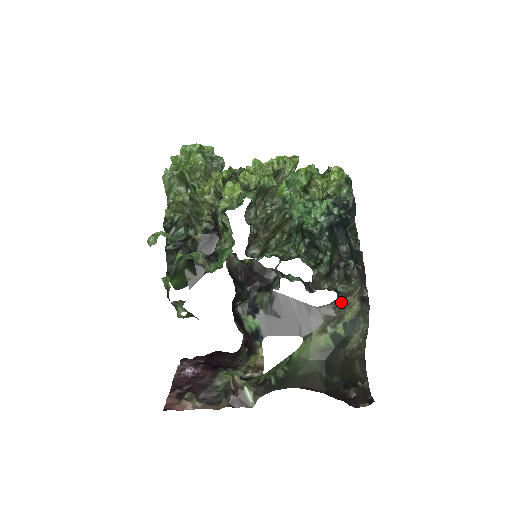
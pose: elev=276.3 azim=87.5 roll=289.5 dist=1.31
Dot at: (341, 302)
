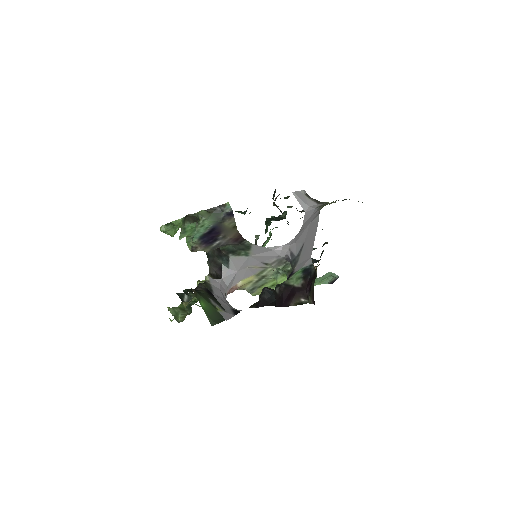
Dot at: (318, 202)
